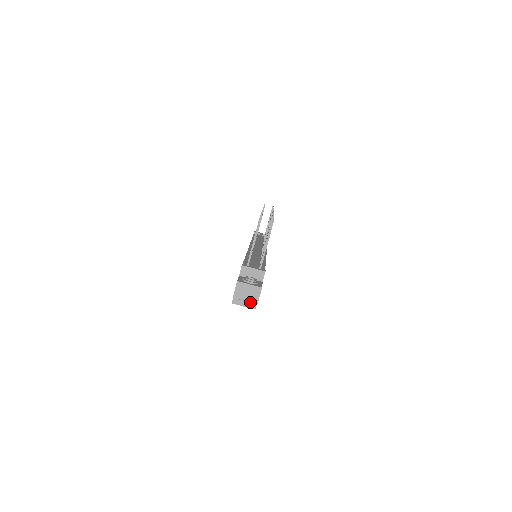
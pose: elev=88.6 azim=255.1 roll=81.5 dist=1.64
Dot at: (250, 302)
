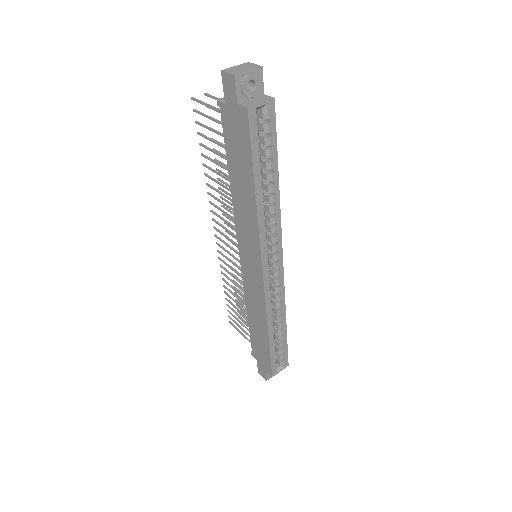
Dot at: (256, 75)
